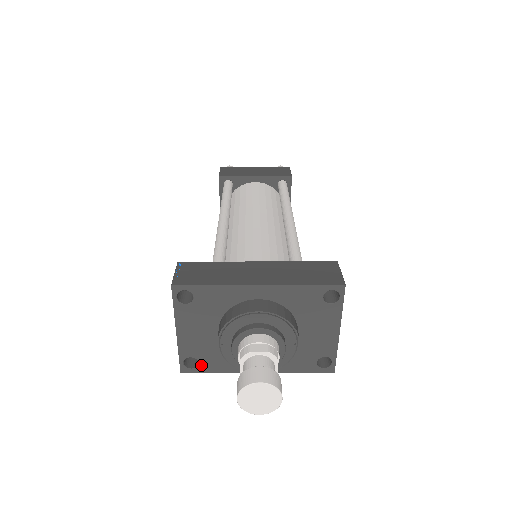
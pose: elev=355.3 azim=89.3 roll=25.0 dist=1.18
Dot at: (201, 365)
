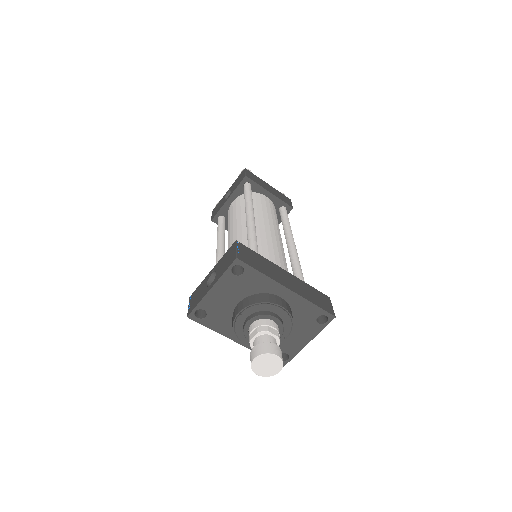
Dot at: (206, 319)
